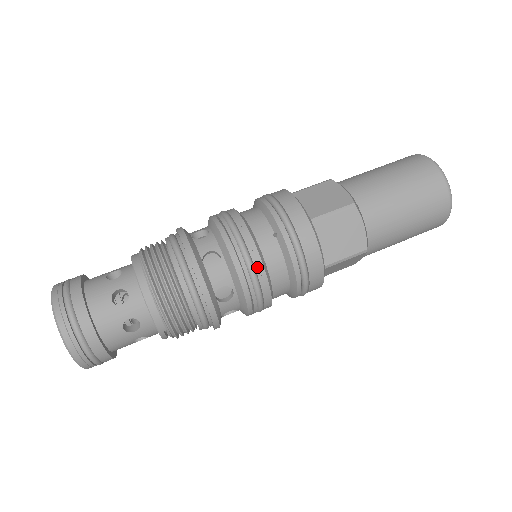
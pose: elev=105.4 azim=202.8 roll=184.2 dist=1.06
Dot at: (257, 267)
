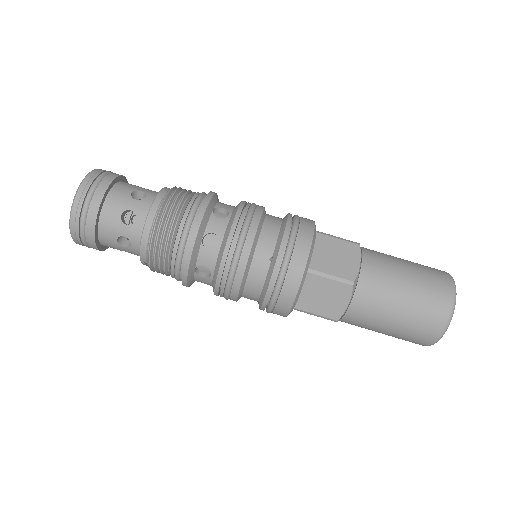
Dot at: (238, 273)
